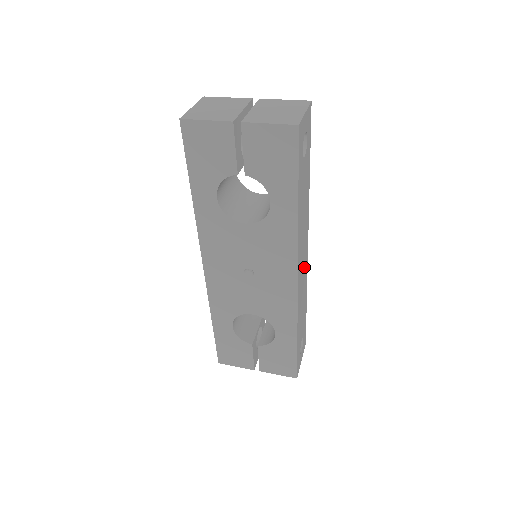
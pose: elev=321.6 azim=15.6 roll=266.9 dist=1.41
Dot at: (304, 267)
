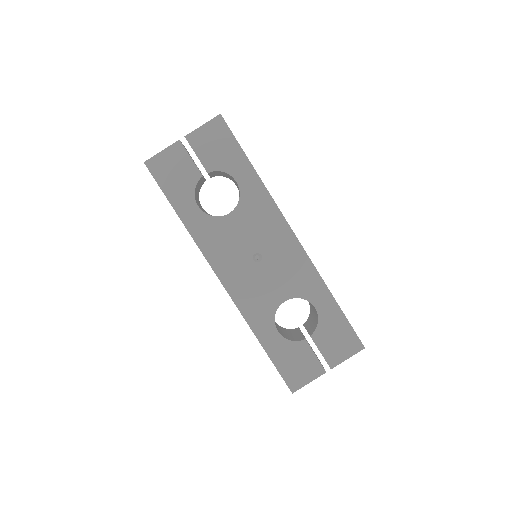
Dot at: occluded
